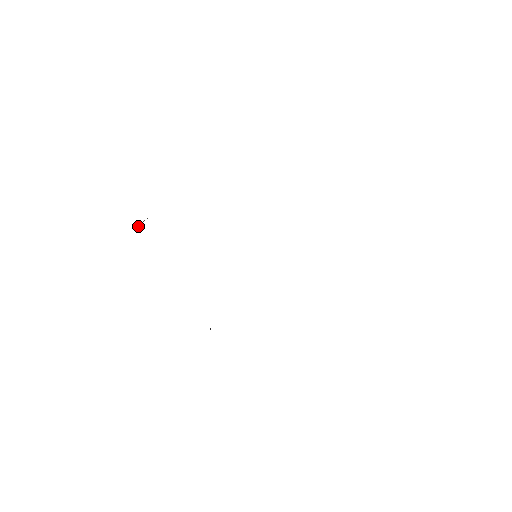
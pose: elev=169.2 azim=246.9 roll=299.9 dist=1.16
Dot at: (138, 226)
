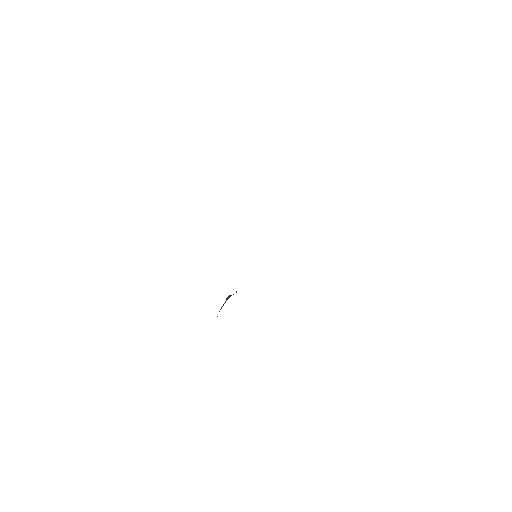
Dot at: occluded
